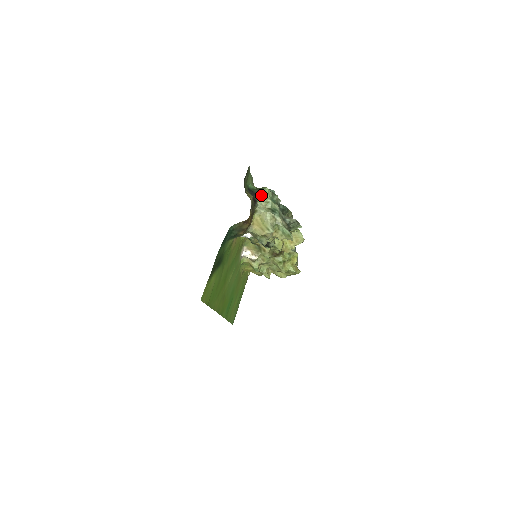
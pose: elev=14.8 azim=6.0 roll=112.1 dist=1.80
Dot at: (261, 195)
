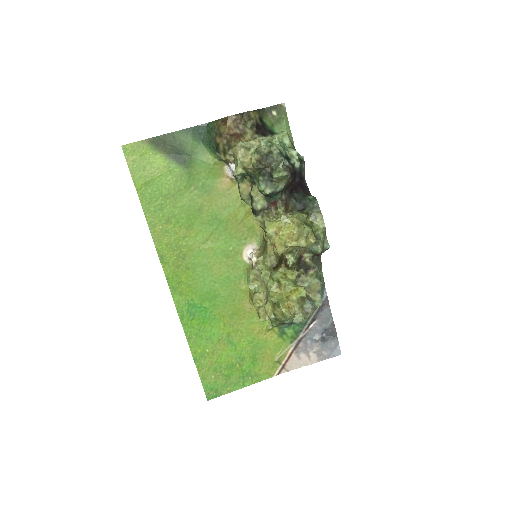
Dot at: (275, 135)
